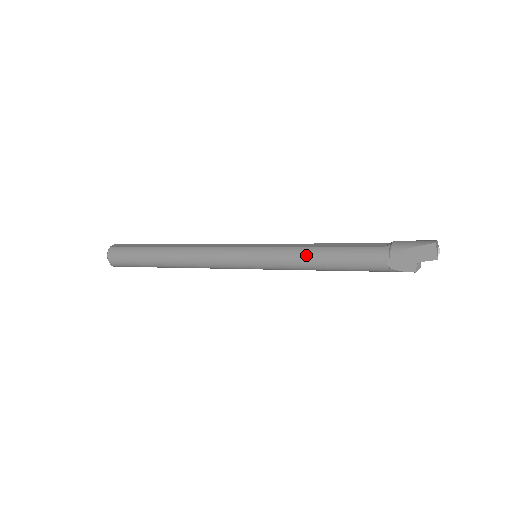
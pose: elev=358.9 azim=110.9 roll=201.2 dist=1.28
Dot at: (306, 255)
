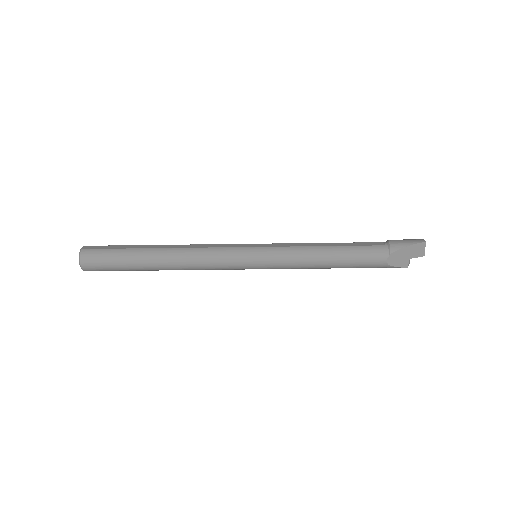
Dot at: (312, 254)
